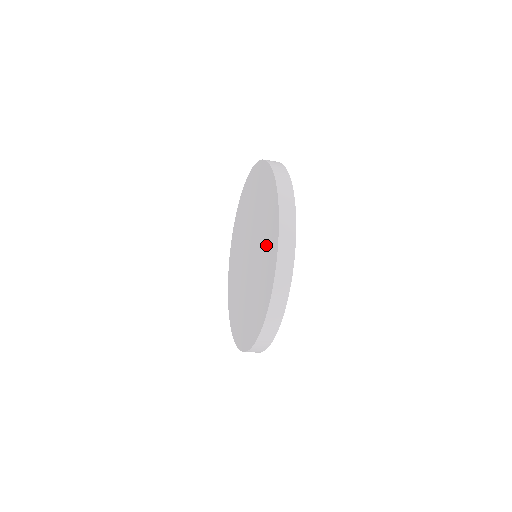
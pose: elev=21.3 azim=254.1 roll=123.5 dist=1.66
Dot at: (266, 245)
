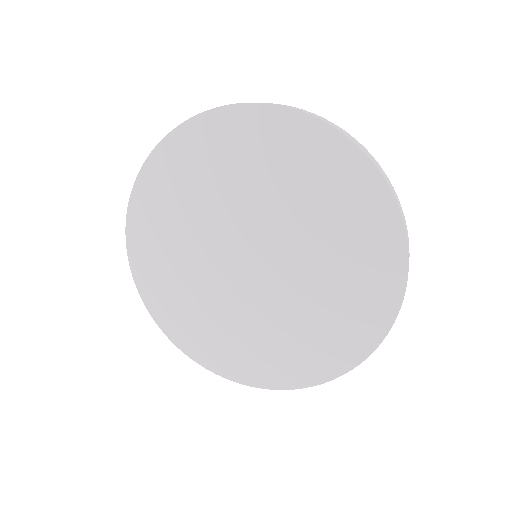
Dot at: (321, 329)
